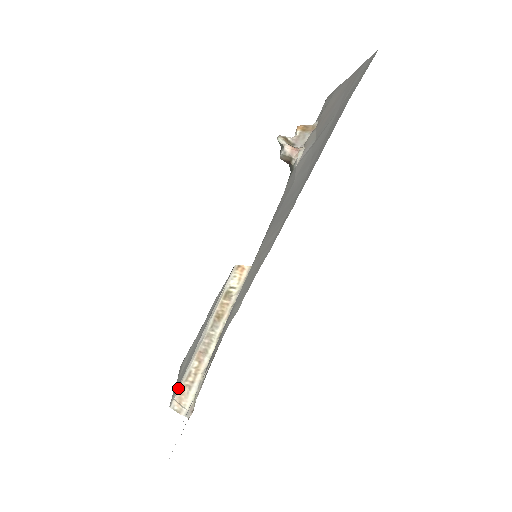
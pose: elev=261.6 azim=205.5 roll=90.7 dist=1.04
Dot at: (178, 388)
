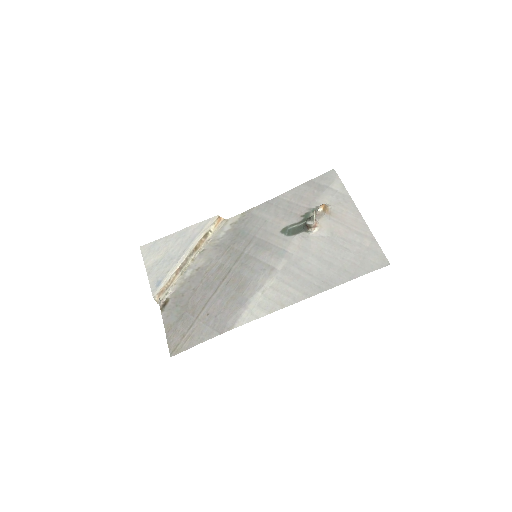
Dot at: (161, 287)
